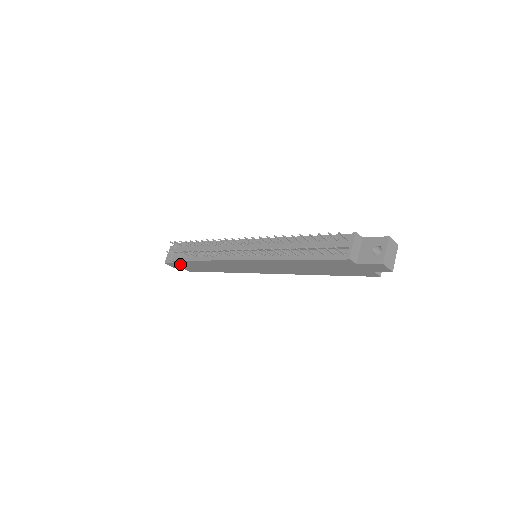
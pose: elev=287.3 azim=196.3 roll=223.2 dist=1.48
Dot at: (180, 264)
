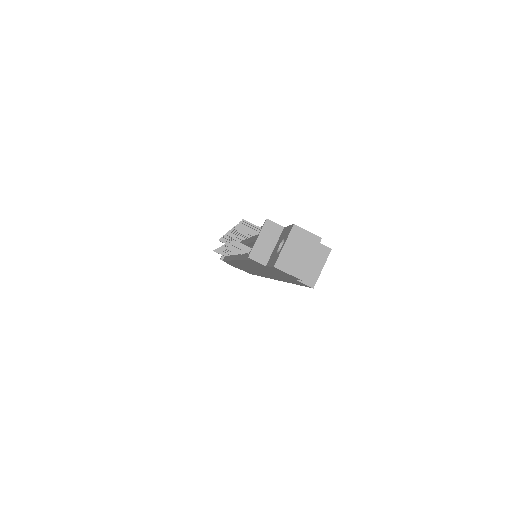
Dot at: occluded
